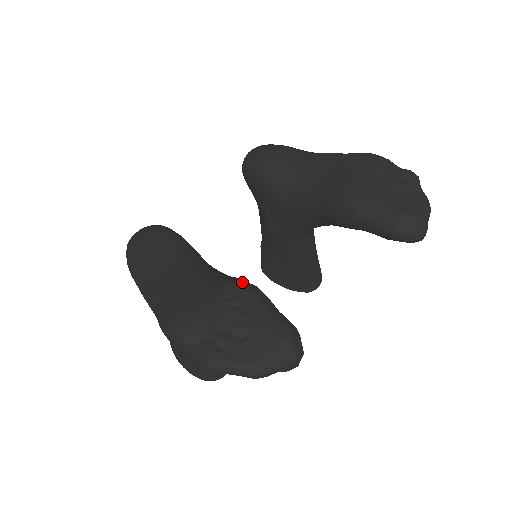
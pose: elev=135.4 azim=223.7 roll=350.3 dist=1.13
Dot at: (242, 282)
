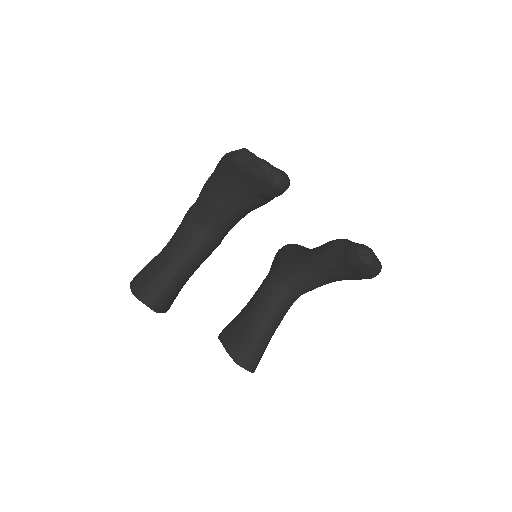
Dot at: occluded
